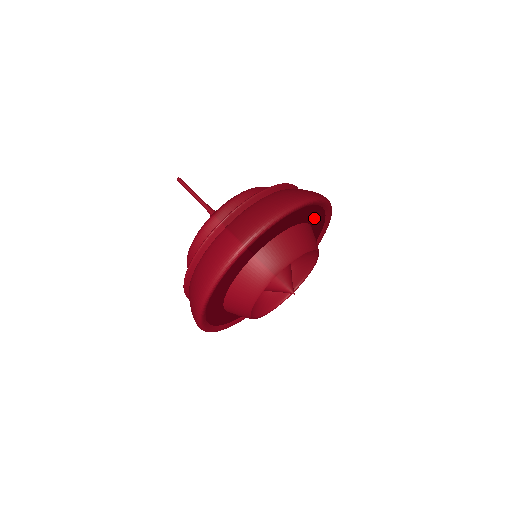
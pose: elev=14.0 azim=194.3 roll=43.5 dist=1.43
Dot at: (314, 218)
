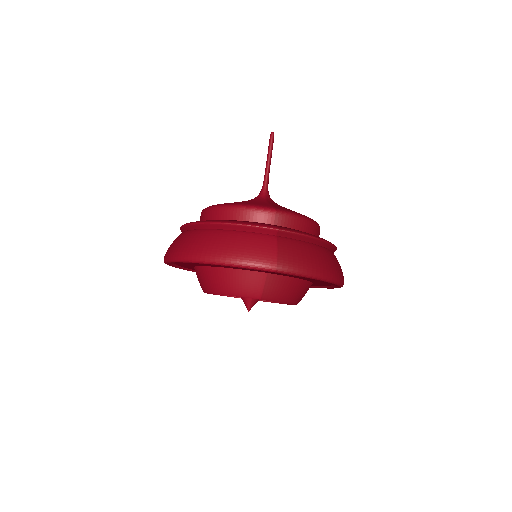
Dot at: occluded
